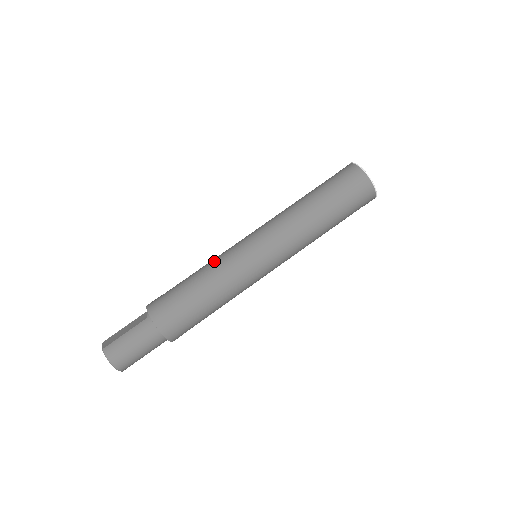
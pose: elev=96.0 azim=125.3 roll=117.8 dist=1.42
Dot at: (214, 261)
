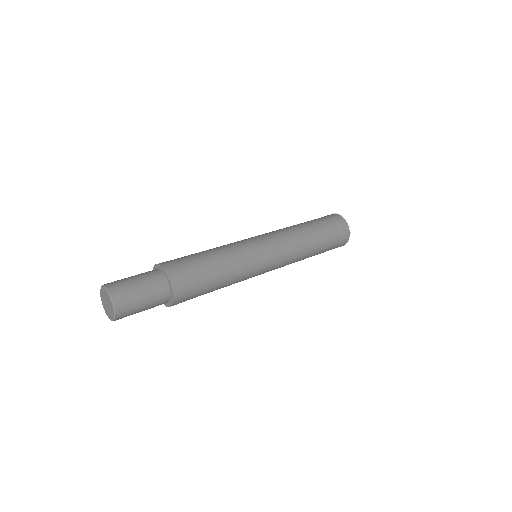
Dot at: occluded
